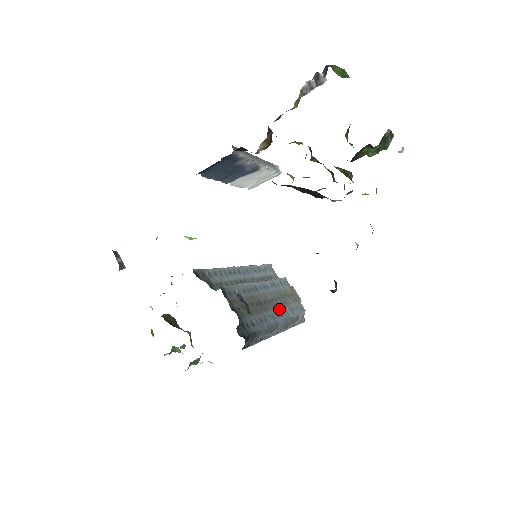
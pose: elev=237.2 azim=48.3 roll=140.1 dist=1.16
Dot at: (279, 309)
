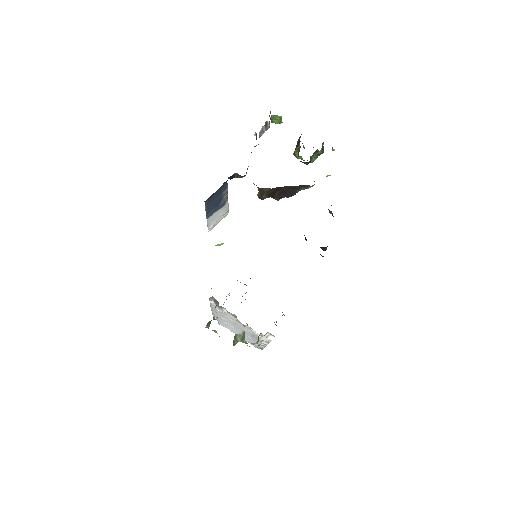
Dot at: occluded
